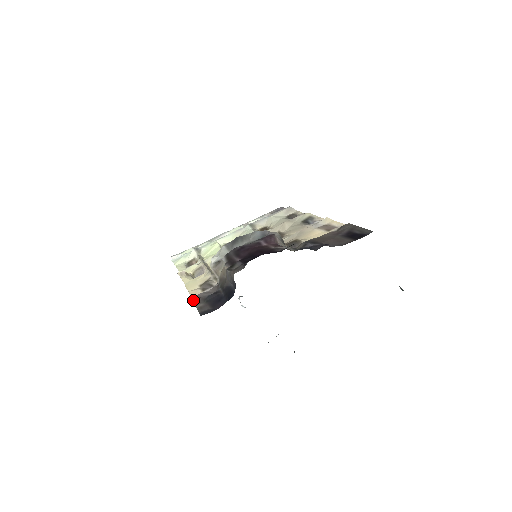
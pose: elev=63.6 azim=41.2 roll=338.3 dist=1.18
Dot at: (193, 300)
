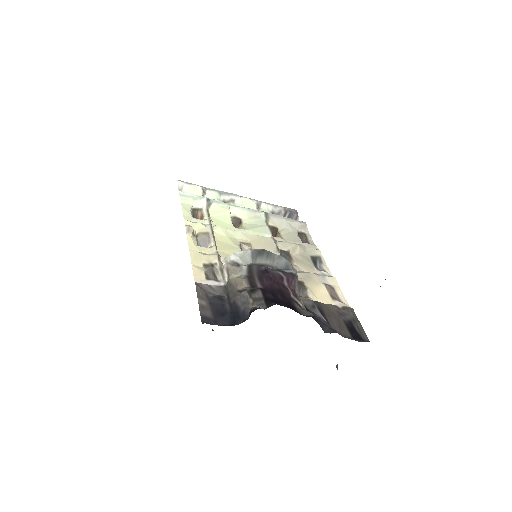
Dot at: (198, 289)
